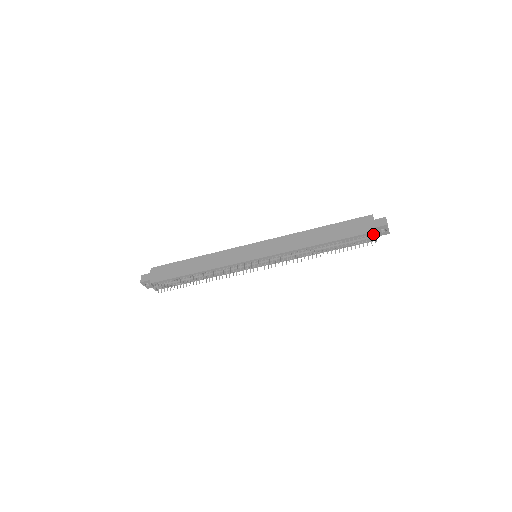
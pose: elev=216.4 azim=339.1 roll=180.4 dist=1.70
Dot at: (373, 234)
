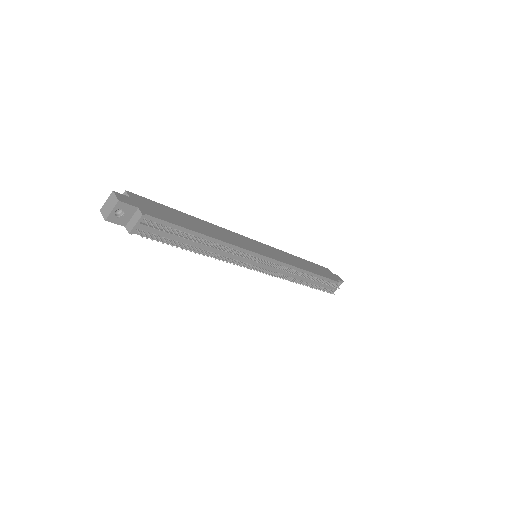
Dot at: (340, 284)
